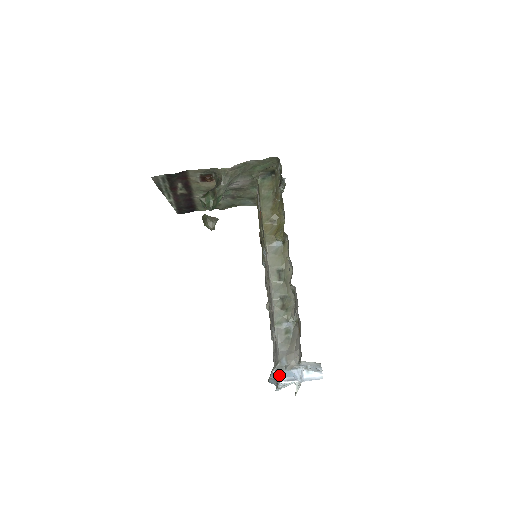
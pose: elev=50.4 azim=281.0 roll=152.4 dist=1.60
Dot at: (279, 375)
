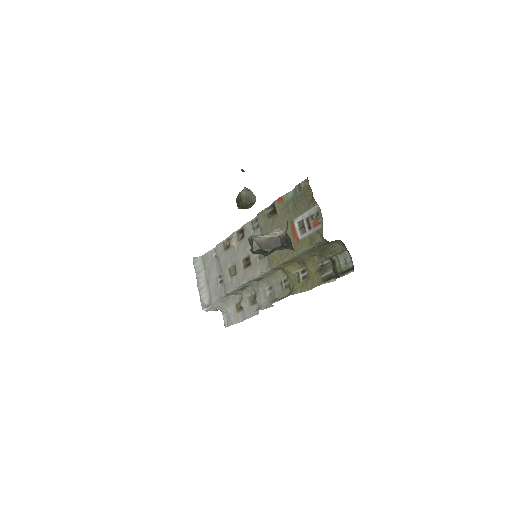
Dot at: occluded
